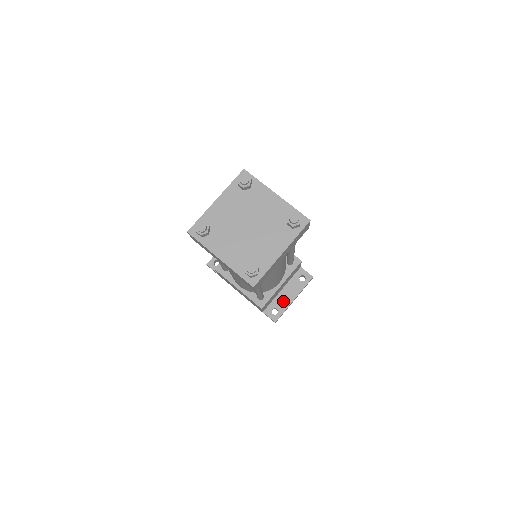
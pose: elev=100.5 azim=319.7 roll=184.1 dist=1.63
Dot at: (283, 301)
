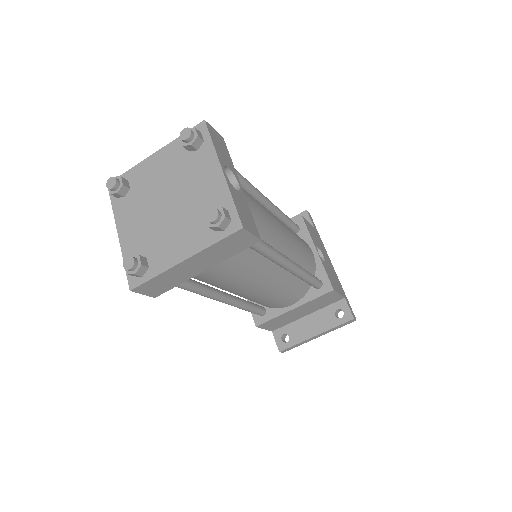
Dot at: (301, 330)
